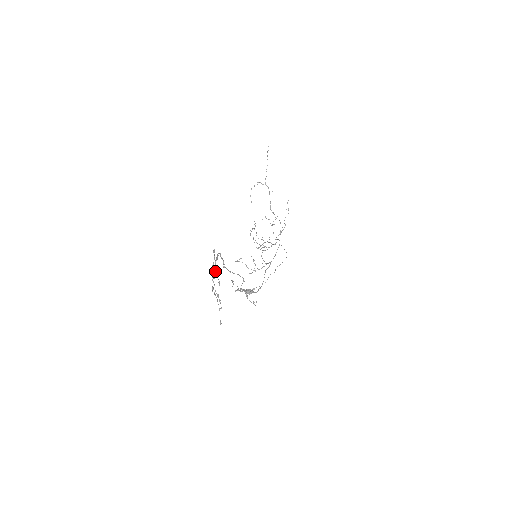
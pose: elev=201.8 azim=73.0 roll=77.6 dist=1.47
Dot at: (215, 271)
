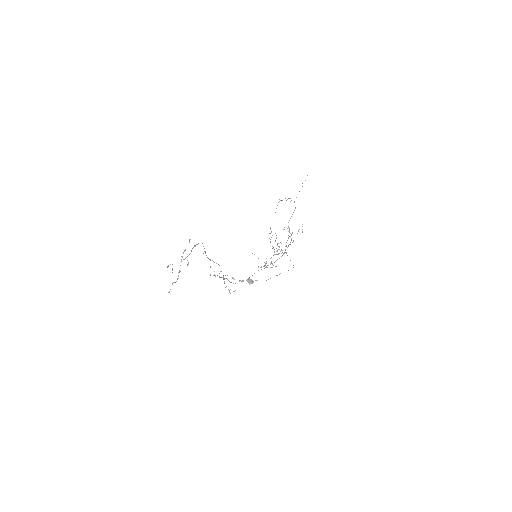
Dot at: (189, 254)
